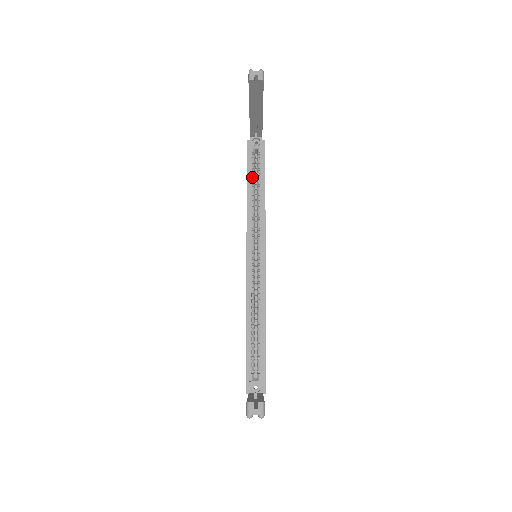
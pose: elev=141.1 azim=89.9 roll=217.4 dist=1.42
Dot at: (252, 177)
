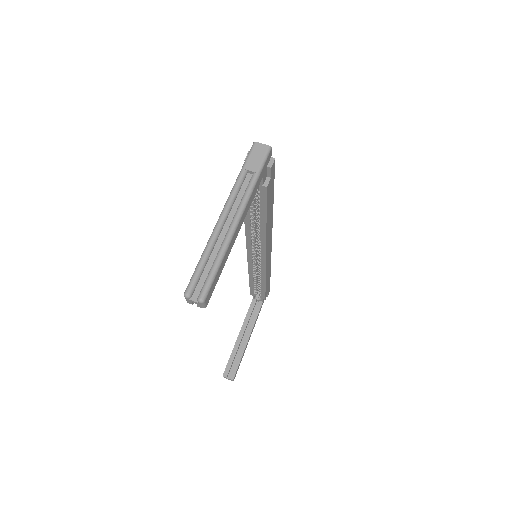
Dot at: (249, 208)
